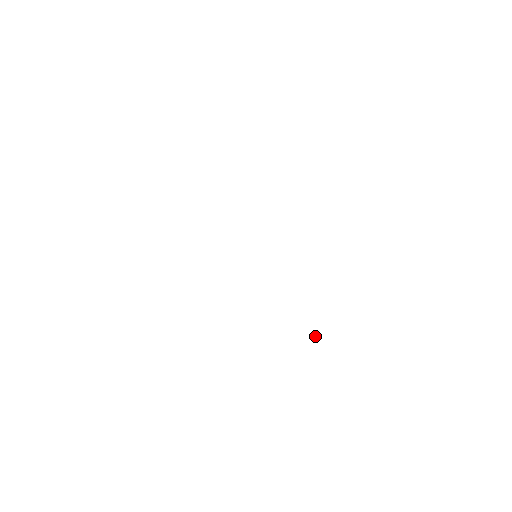
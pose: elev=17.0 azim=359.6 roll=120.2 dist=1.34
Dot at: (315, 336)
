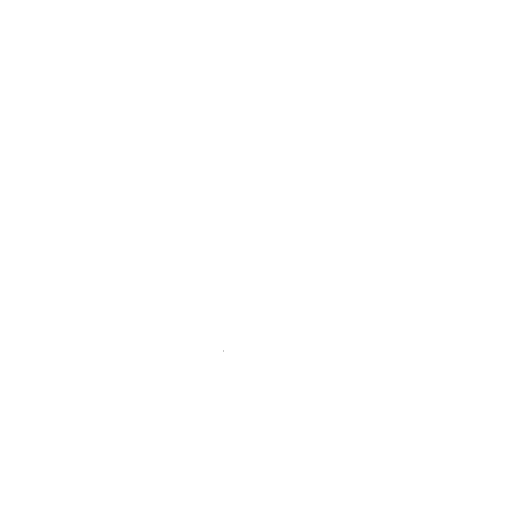
Dot at: occluded
